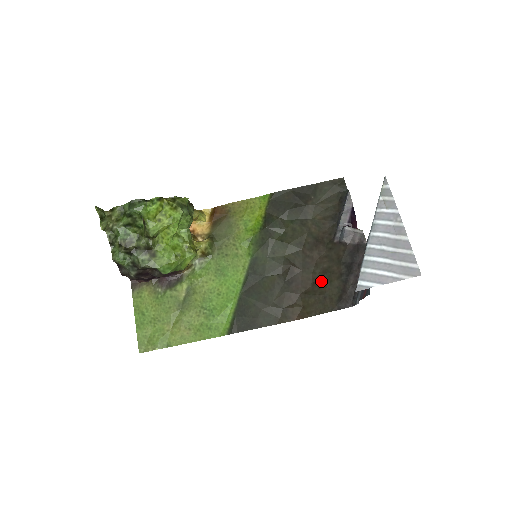
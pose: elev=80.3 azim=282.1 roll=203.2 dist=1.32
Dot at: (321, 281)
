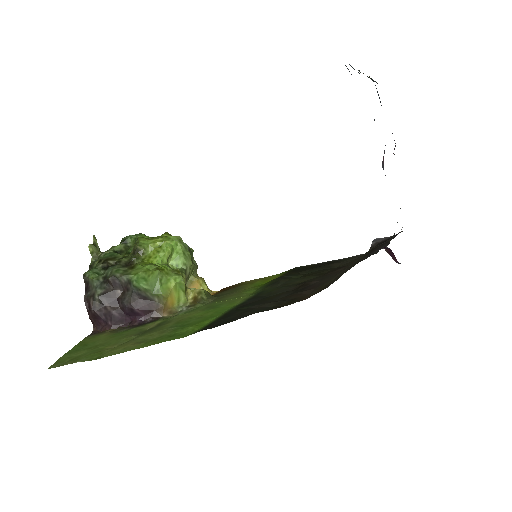
Dot at: (345, 268)
